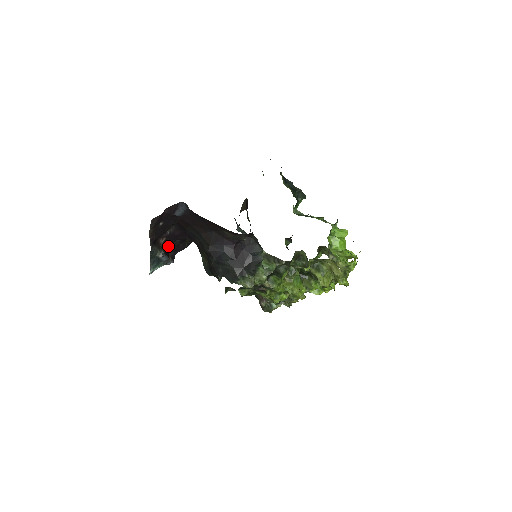
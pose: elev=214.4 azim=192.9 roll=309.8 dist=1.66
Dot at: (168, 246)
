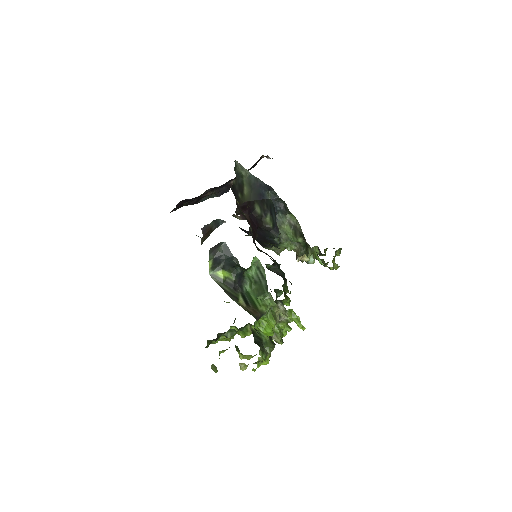
Dot at: (222, 185)
